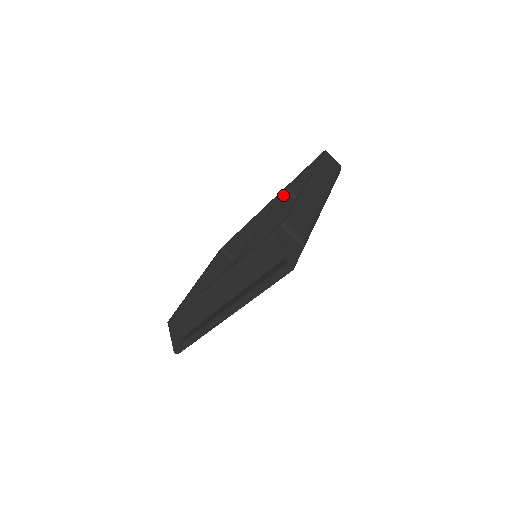
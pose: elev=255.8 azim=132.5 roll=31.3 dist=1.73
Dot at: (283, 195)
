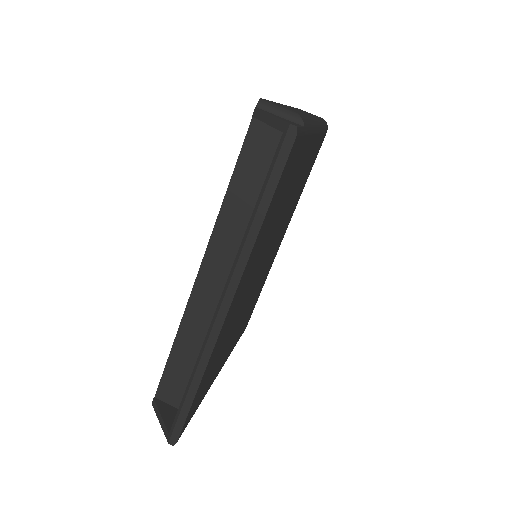
Dot at: occluded
